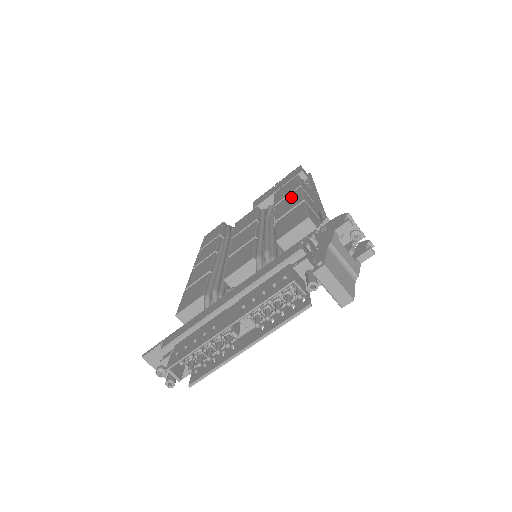
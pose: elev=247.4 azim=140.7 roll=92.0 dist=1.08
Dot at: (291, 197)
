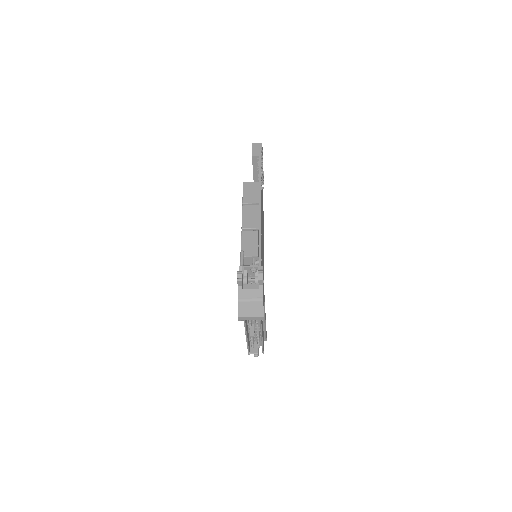
Dot at: occluded
